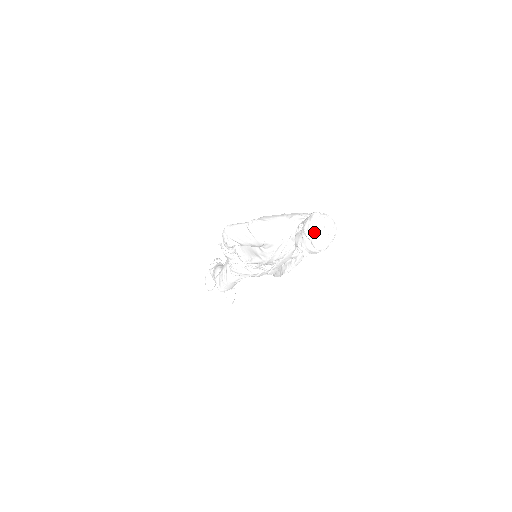
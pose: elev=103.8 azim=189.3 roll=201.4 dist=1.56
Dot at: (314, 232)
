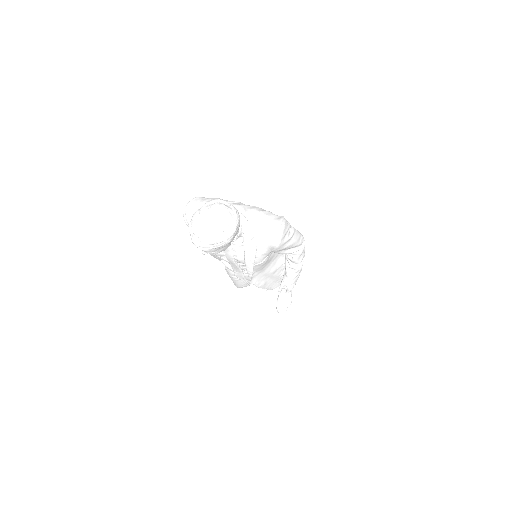
Dot at: (192, 219)
